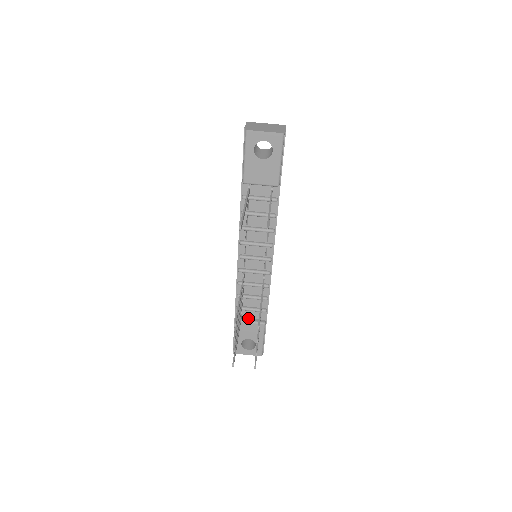
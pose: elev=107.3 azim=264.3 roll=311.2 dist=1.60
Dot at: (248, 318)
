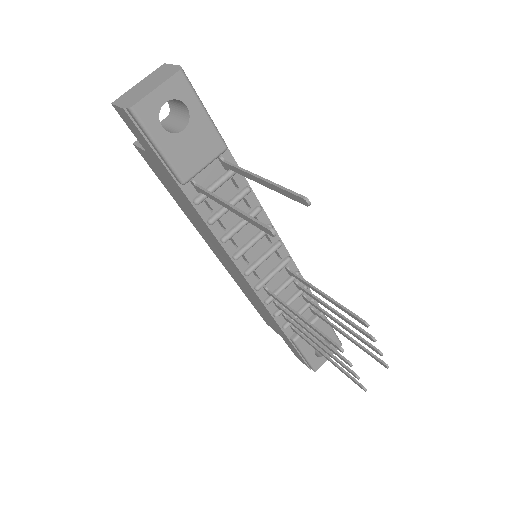
Dot at: occluded
